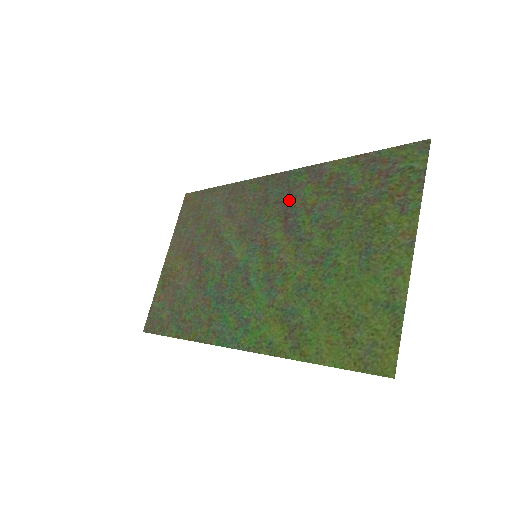
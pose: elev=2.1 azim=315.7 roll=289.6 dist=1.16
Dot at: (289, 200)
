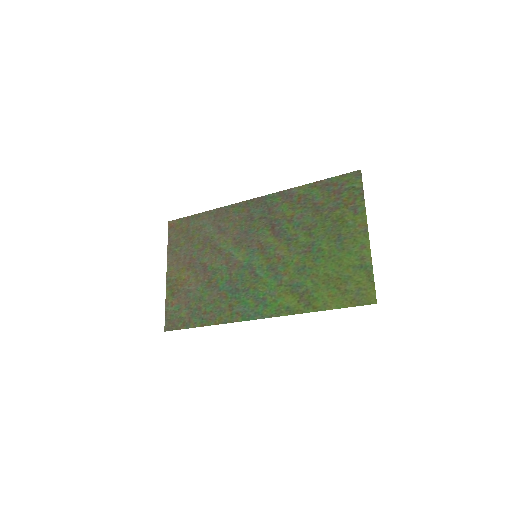
Dot at: (271, 215)
